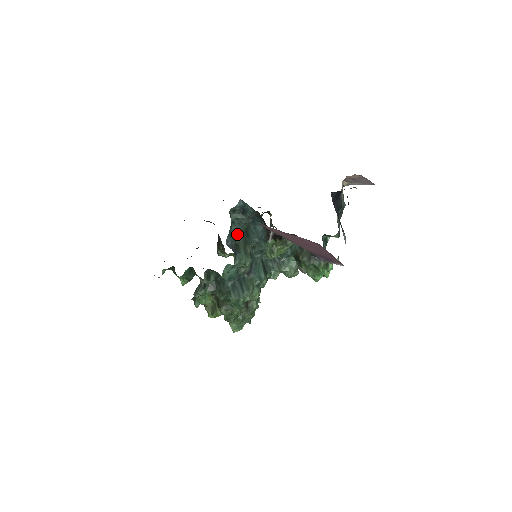
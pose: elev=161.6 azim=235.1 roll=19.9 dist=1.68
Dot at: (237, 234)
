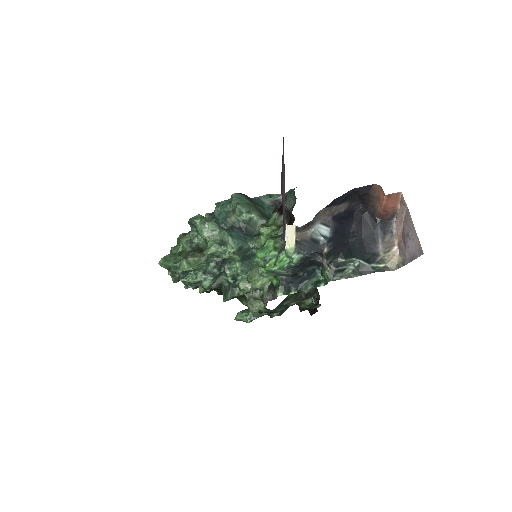
Dot at: (266, 211)
